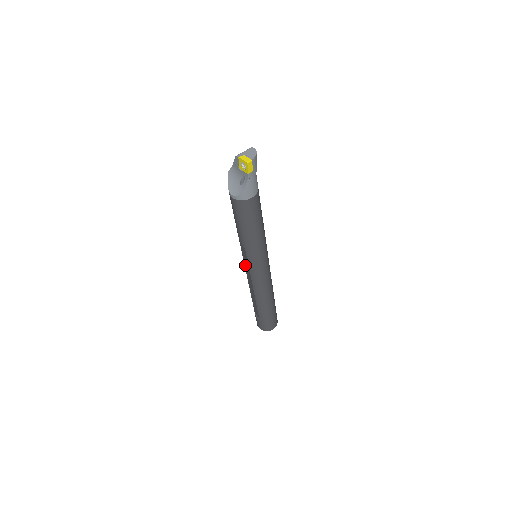
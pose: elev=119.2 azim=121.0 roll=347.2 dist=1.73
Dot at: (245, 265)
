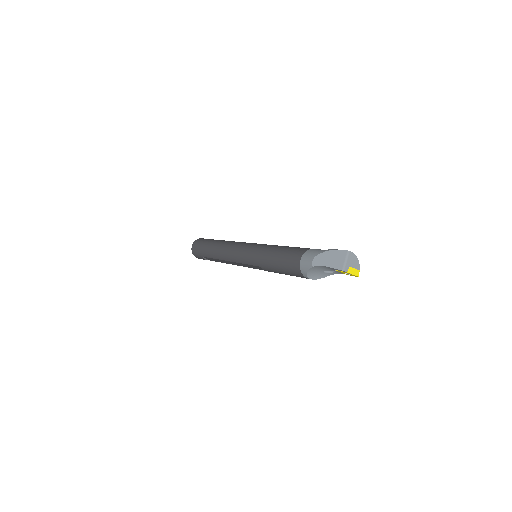
Dot at: (243, 264)
